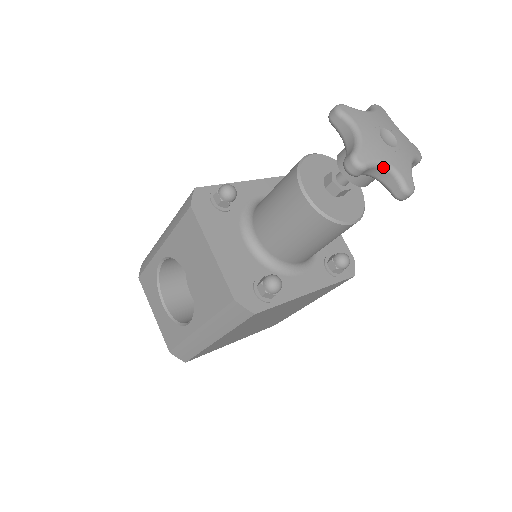
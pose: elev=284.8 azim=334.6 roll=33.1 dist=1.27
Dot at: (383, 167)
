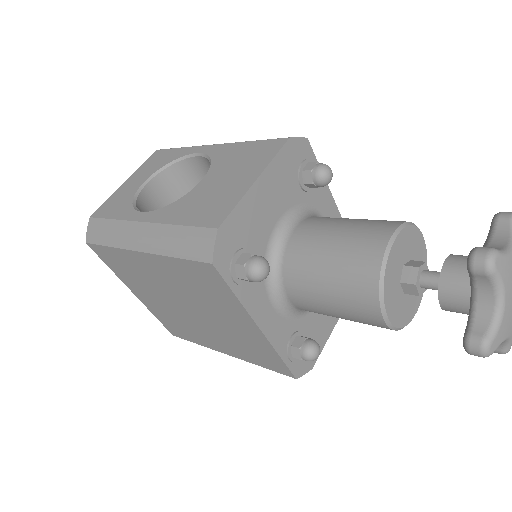
Dot at: (498, 298)
